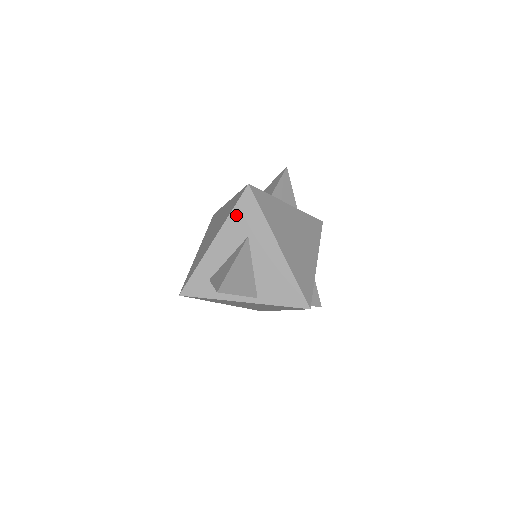
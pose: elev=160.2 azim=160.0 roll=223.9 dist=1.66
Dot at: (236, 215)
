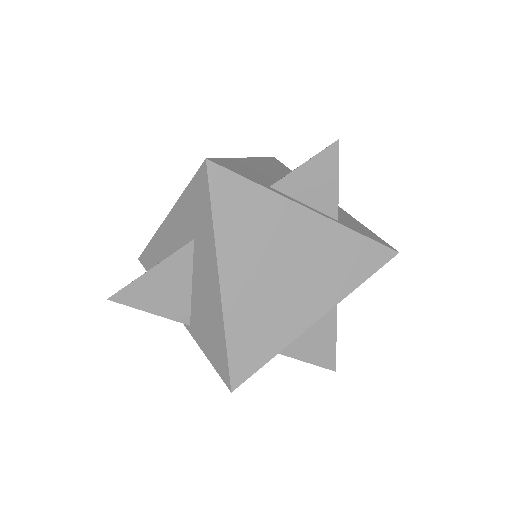
Dot at: (188, 198)
